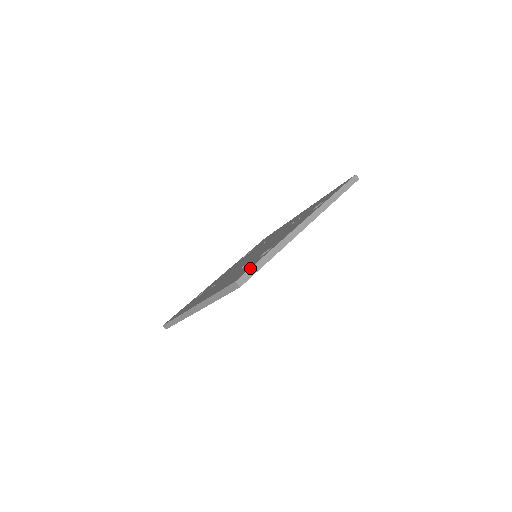
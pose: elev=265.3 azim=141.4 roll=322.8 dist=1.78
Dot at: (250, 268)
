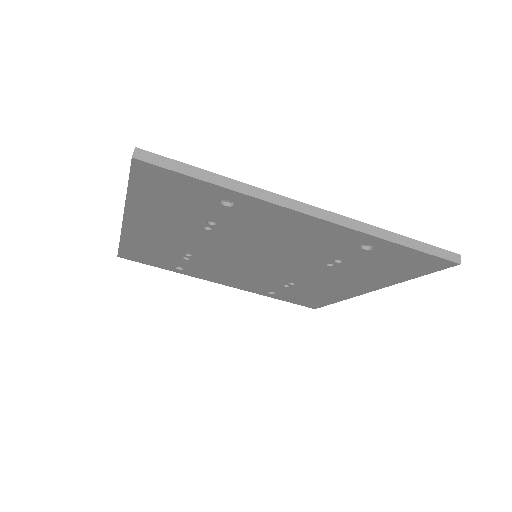
Dot at: (173, 159)
